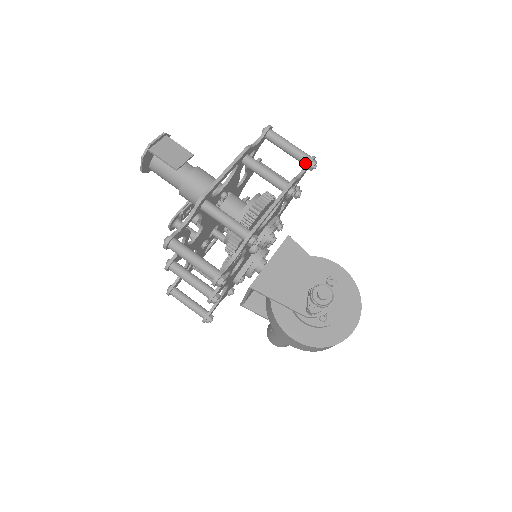
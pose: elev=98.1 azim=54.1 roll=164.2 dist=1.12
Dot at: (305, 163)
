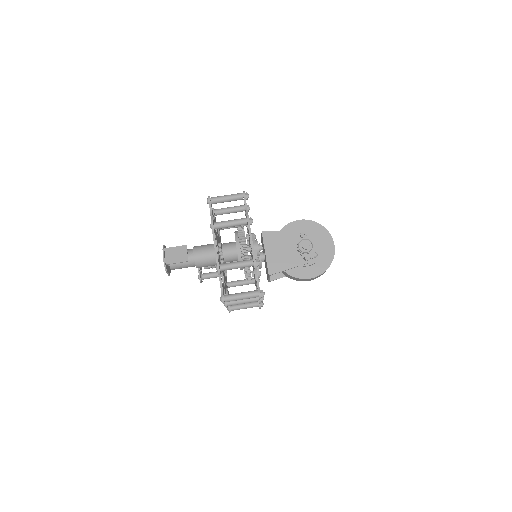
Dot at: (242, 199)
